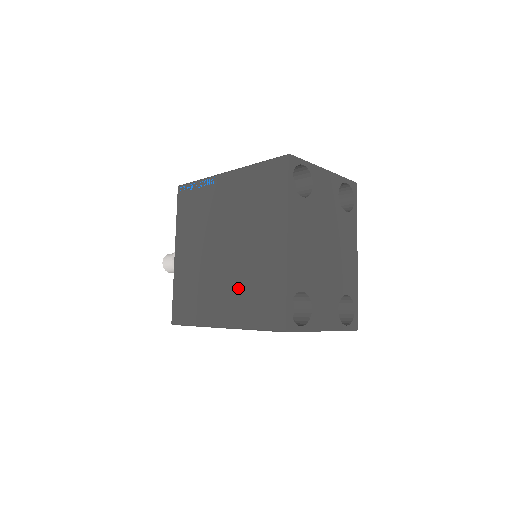
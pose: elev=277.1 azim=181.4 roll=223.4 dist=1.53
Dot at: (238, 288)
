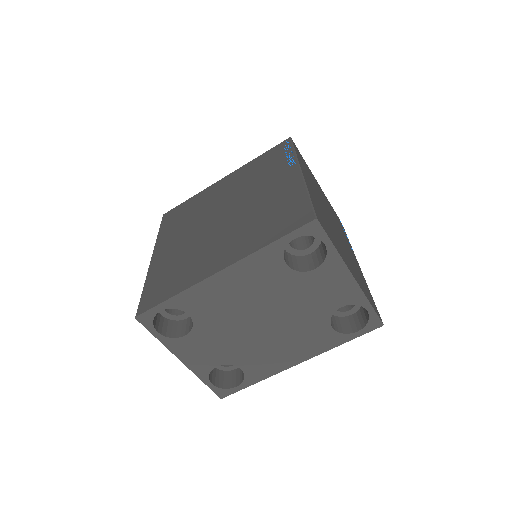
Dot at: (182, 251)
